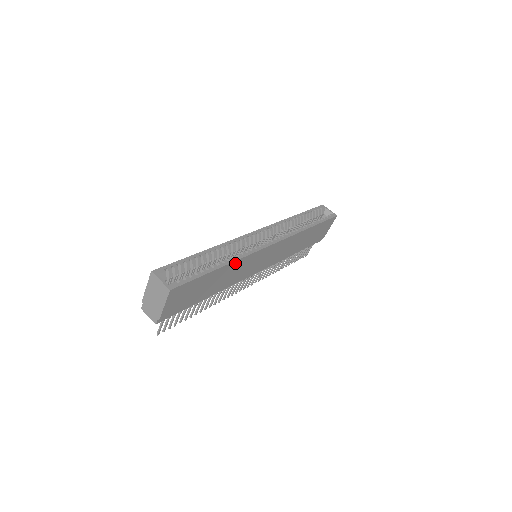
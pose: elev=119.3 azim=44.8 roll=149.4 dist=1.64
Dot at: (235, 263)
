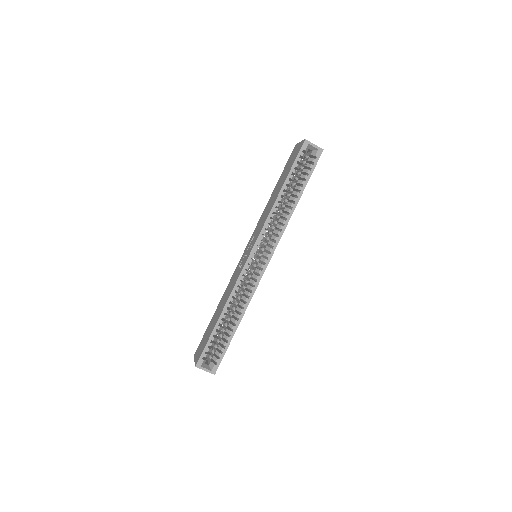
Dot at: (246, 308)
